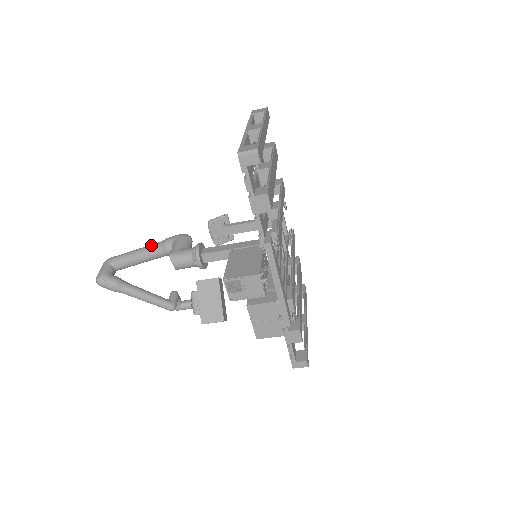
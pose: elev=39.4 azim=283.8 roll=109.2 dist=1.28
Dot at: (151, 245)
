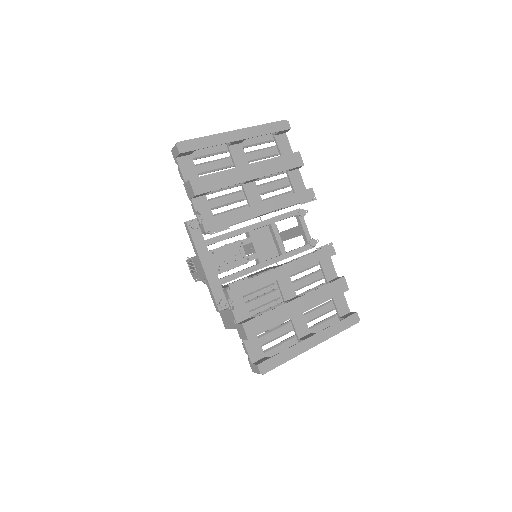
Dot at: occluded
